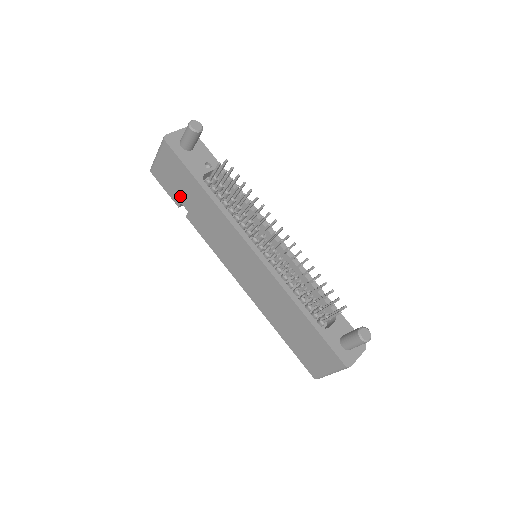
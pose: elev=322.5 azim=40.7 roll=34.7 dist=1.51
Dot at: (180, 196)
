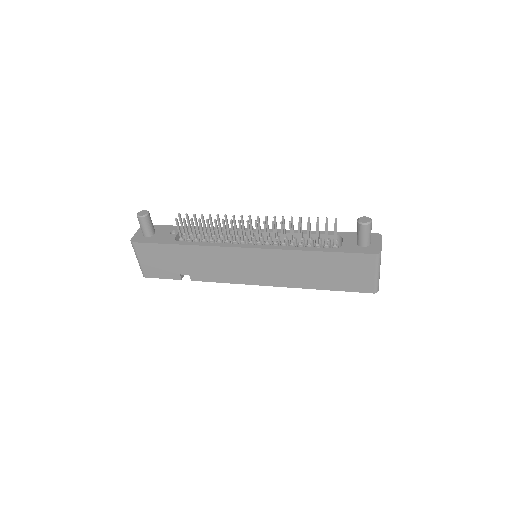
Dot at: (175, 270)
